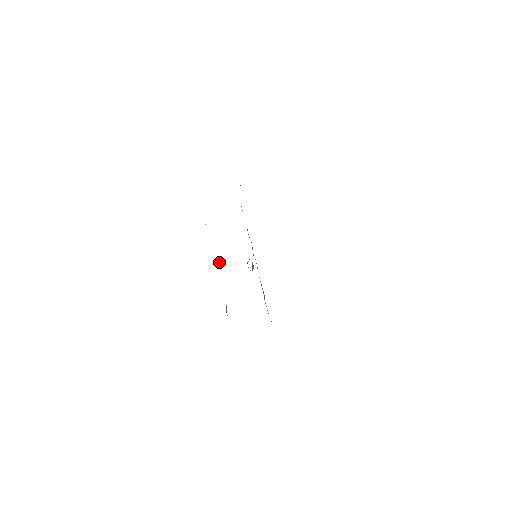
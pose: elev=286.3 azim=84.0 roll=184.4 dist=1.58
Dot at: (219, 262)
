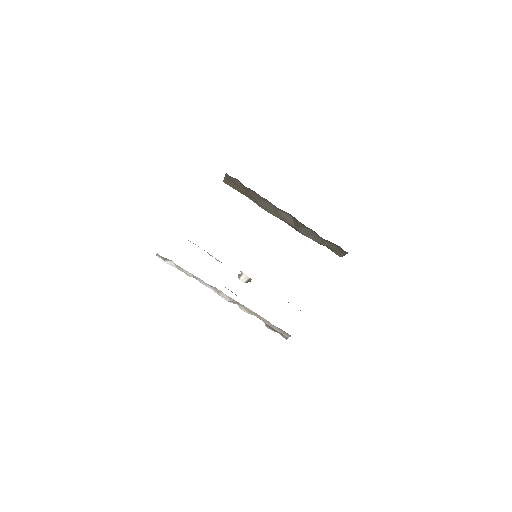
Dot at: occluded
